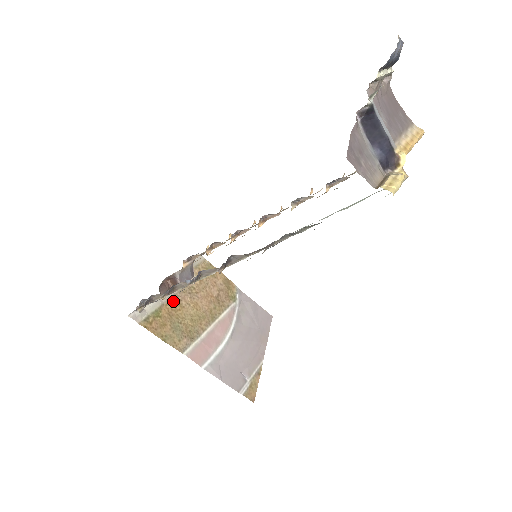
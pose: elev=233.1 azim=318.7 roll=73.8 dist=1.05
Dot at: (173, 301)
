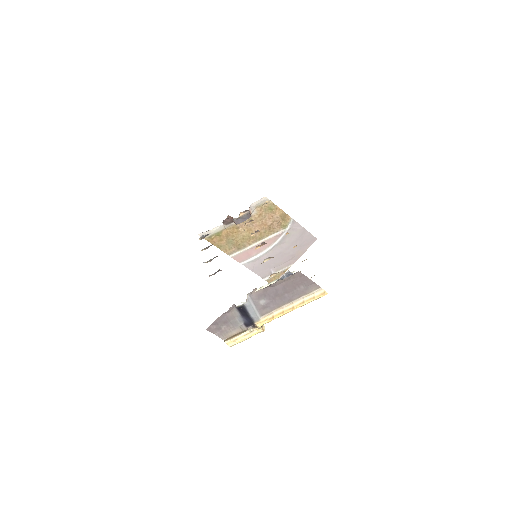
Dot at: (233, 227)
